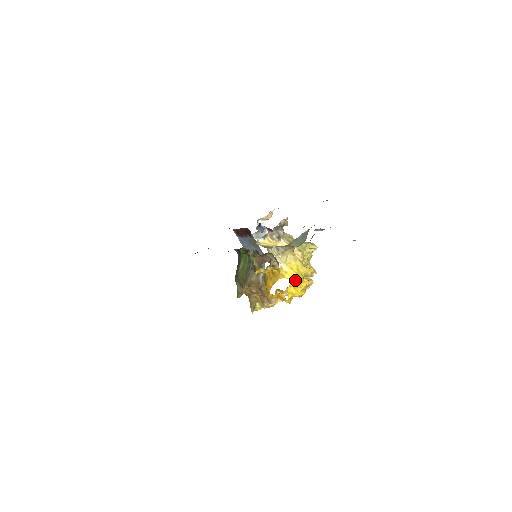
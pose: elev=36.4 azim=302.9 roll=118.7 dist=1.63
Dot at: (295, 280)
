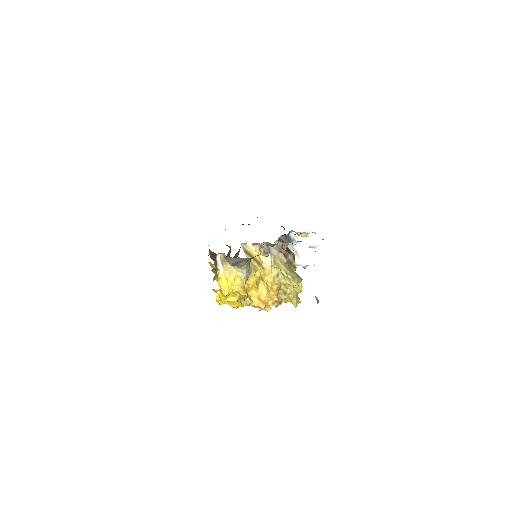
Dot at: (222, 289)
